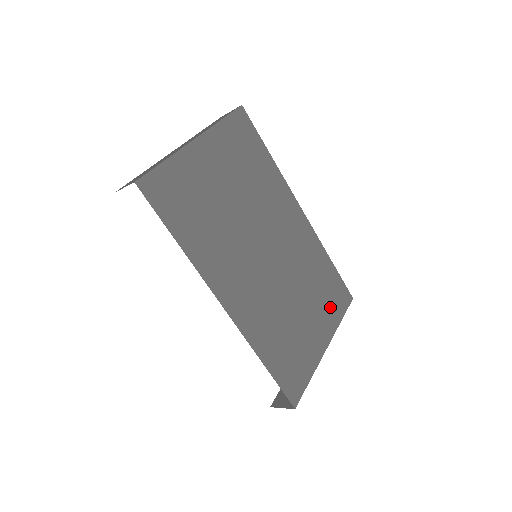
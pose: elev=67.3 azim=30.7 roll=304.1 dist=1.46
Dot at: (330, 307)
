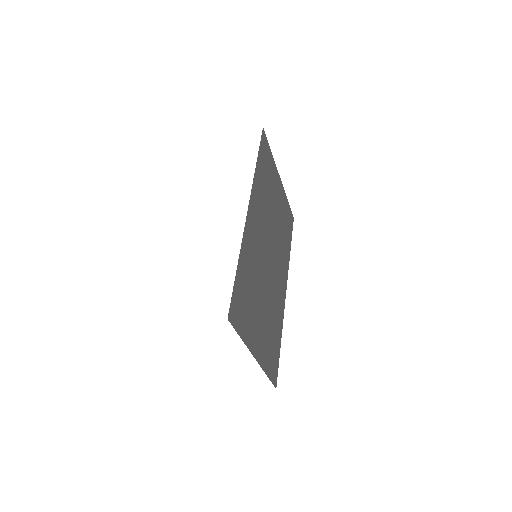
Dot at: (268, 352)
